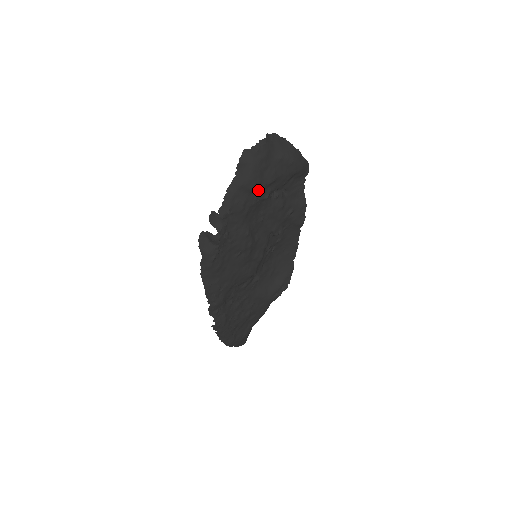
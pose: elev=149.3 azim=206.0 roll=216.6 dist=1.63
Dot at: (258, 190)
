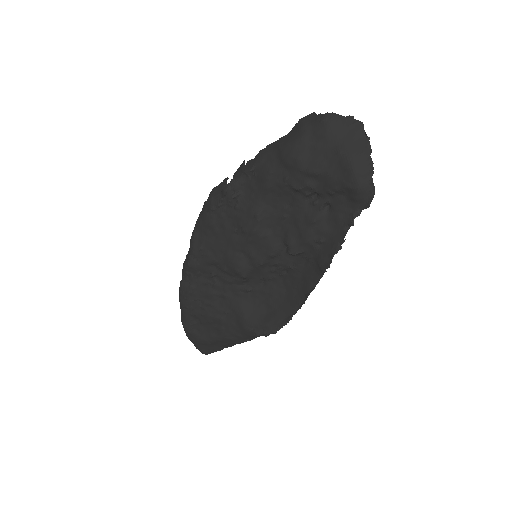
Dot at: (293, 170)
